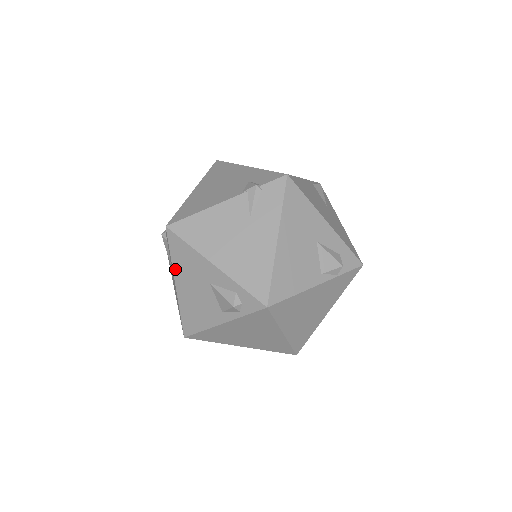
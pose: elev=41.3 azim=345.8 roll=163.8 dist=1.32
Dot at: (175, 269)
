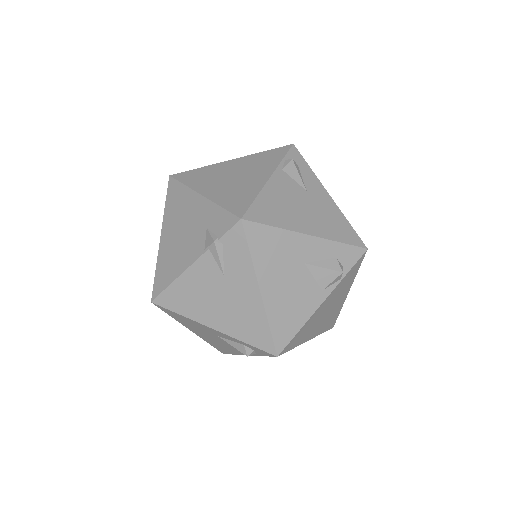
Dot at: (182, 324)
